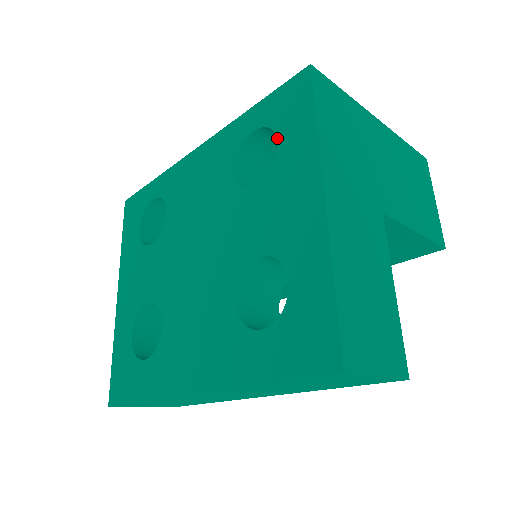
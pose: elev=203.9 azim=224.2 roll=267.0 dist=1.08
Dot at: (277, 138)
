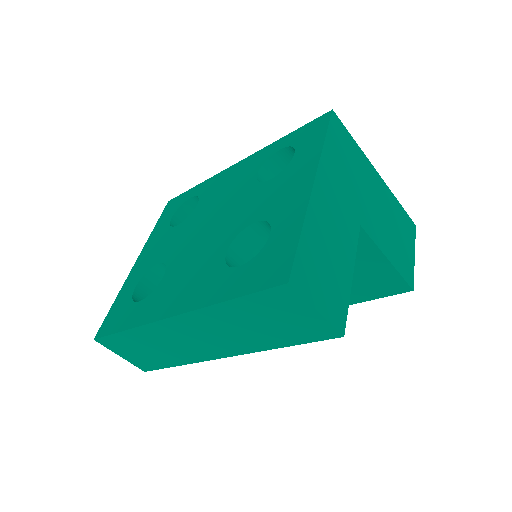
Dot at: (295, 152)
